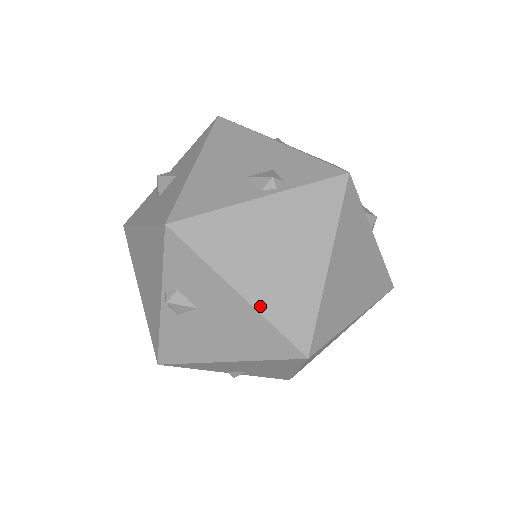
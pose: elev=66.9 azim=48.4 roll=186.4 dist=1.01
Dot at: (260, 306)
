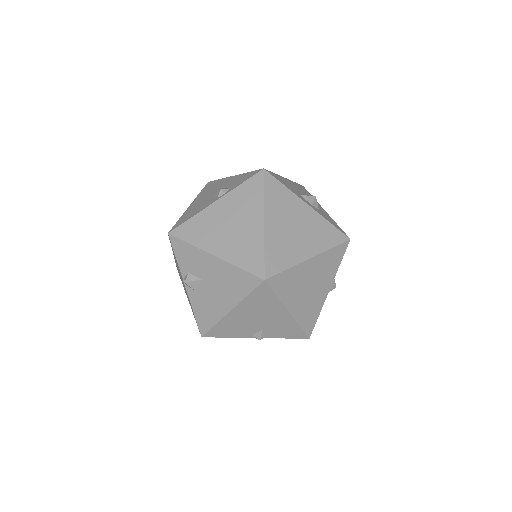
Dot at: (228, 259)
